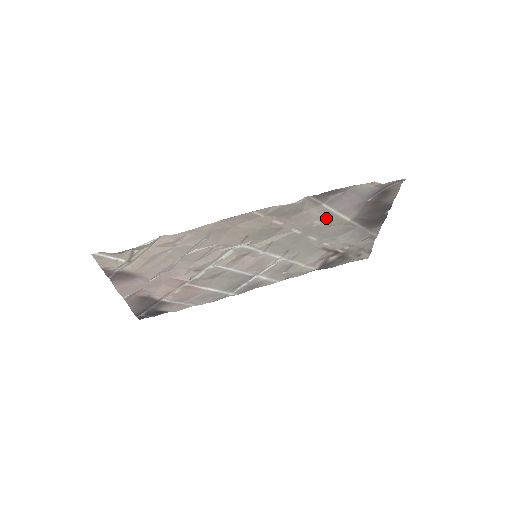
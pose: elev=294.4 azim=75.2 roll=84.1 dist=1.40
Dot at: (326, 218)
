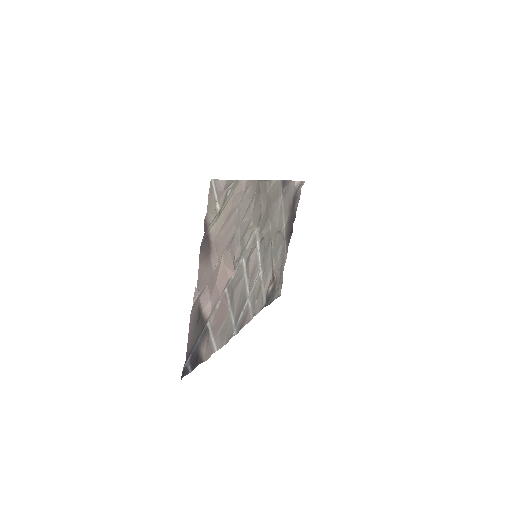
Dot at: (280, 217)
